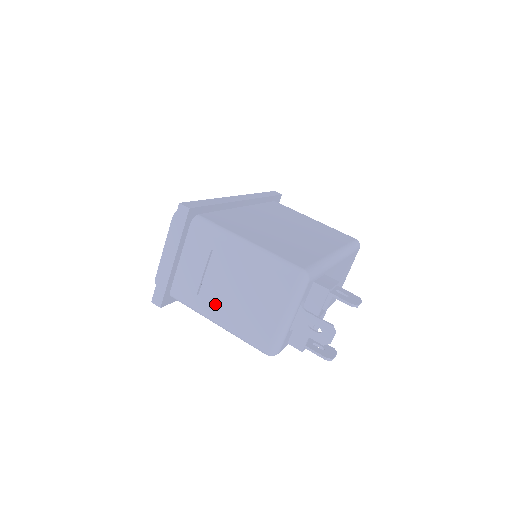
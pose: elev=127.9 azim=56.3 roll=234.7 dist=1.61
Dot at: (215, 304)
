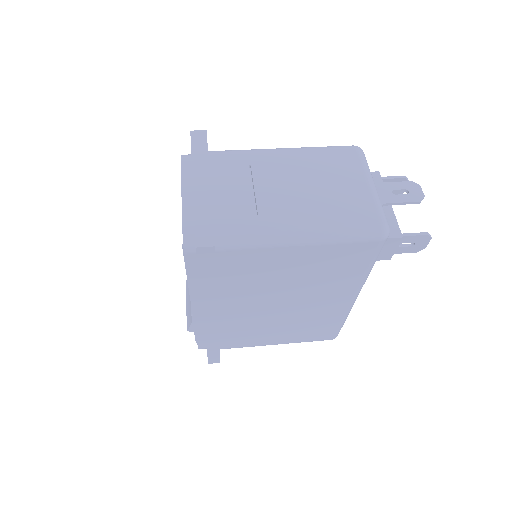
Dot at: (286, 212)
